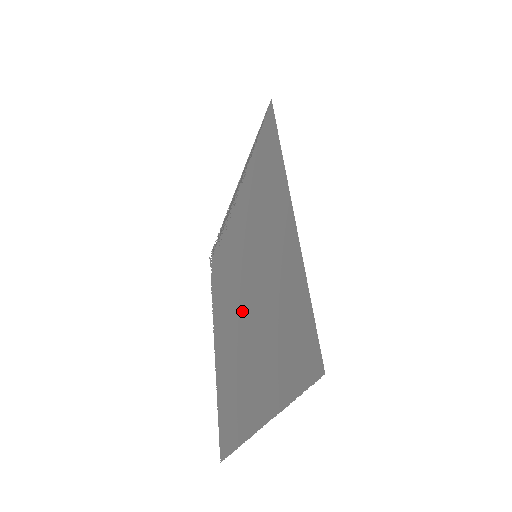
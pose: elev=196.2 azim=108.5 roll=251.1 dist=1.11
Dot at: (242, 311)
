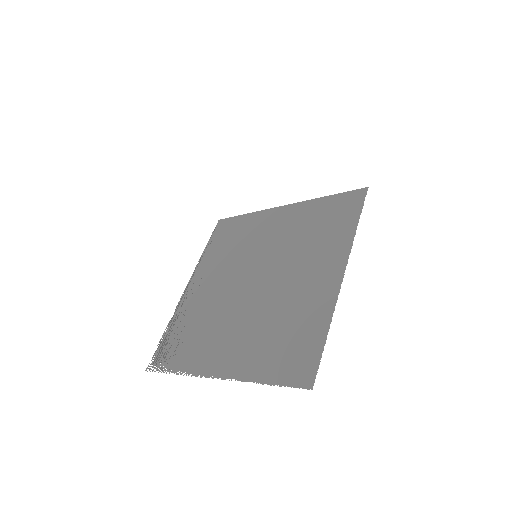
Dot at: (259, 289)
